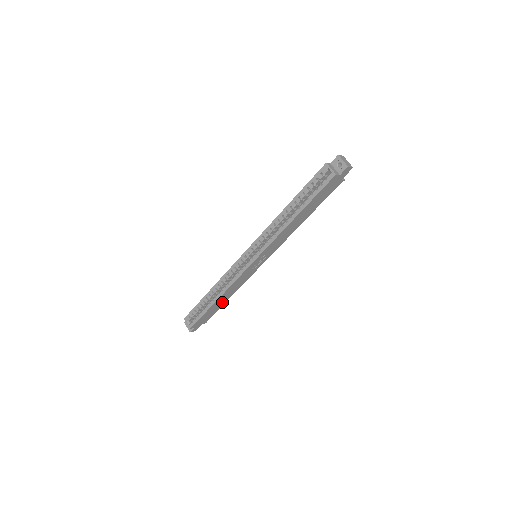
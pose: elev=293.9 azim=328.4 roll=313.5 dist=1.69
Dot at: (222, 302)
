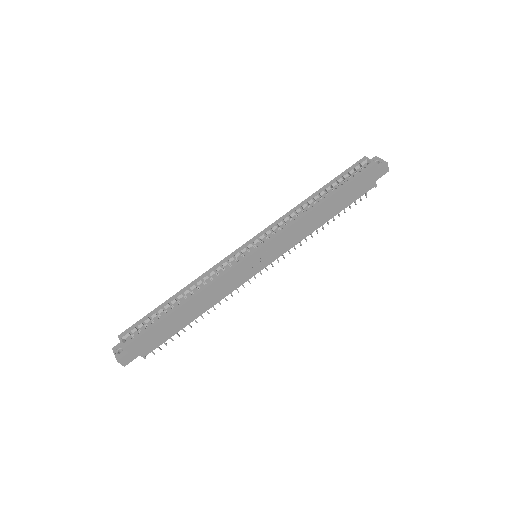
Dot at: (186, 318)
